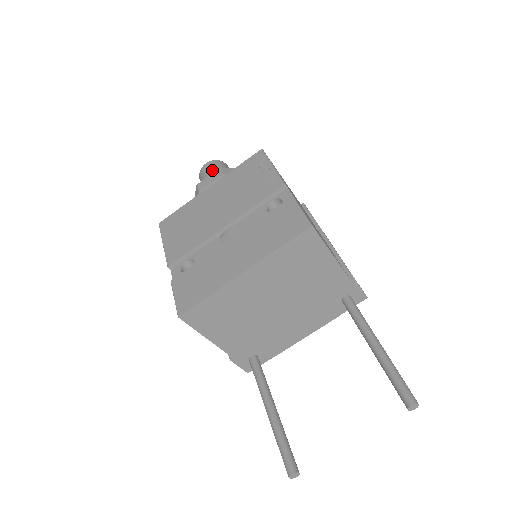
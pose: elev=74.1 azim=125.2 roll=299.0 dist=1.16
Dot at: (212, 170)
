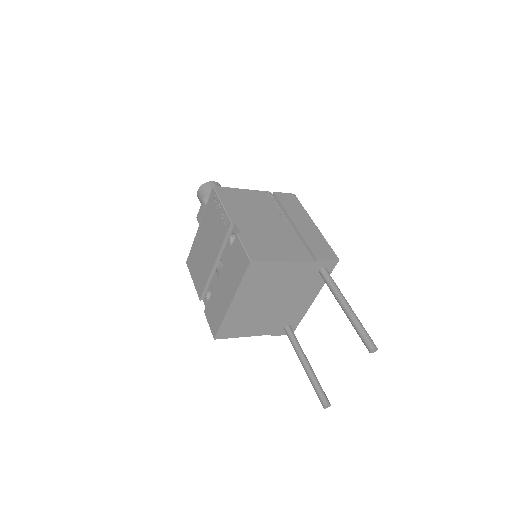
Dot at: (202, 197)
